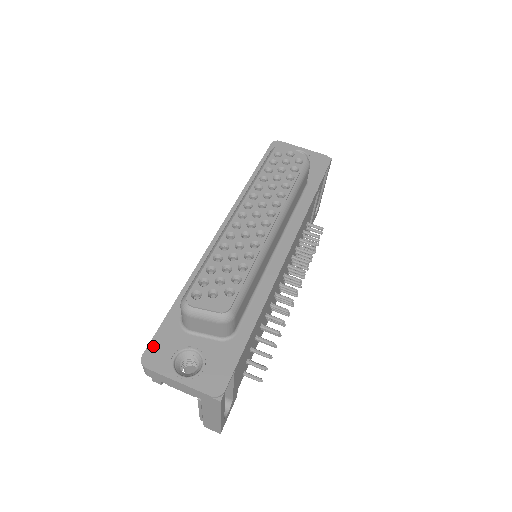
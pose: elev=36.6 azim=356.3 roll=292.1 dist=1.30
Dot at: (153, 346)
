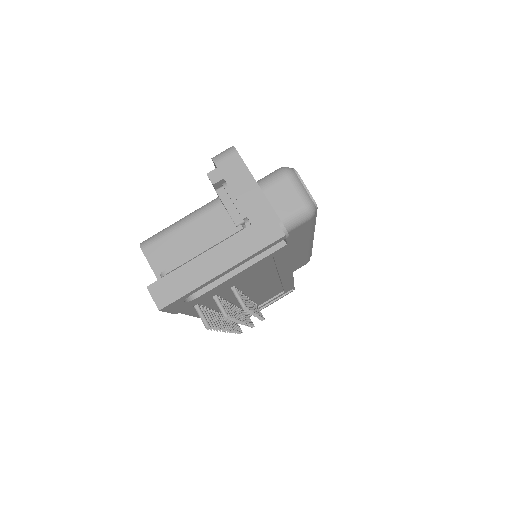
Dot at: occluded
